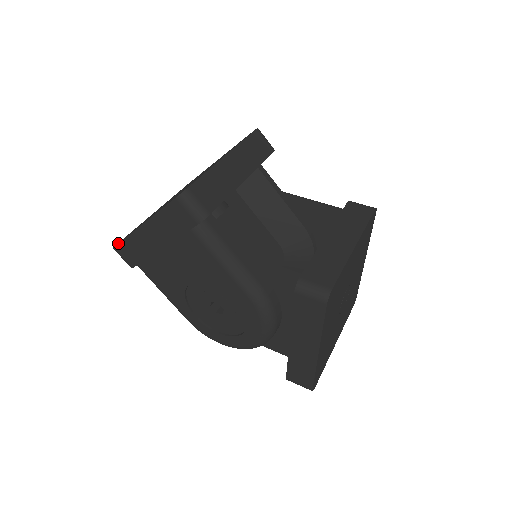
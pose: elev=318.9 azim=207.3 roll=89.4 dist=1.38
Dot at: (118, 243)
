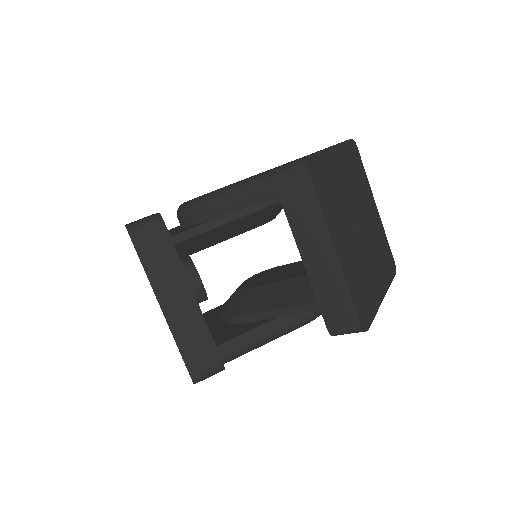
Dot at: occluded
